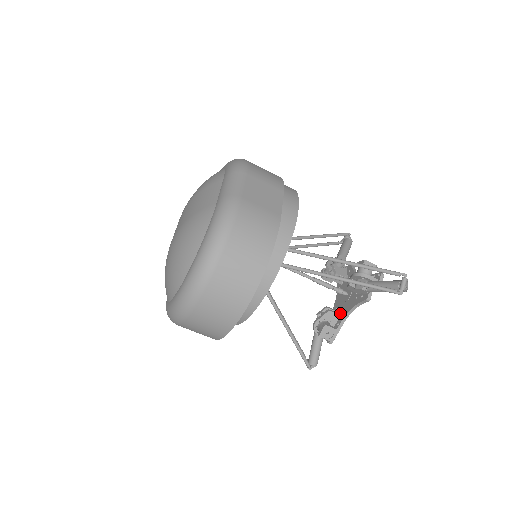
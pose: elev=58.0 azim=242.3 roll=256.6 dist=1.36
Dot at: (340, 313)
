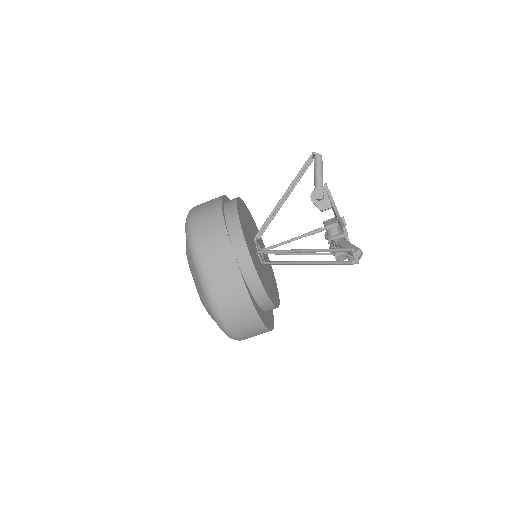
Dot at: occluded
